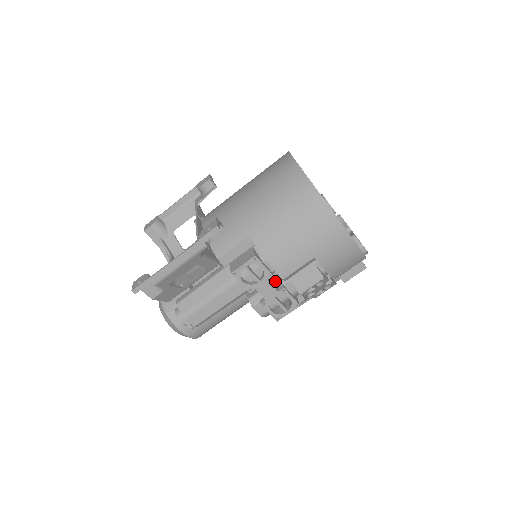
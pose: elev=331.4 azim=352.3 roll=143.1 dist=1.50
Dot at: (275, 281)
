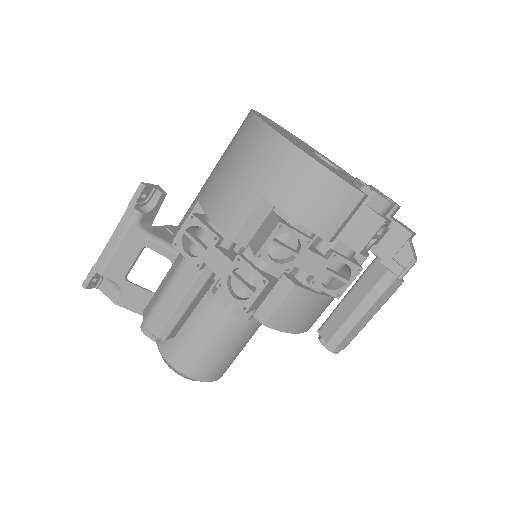
Dot at: (236, 254)
